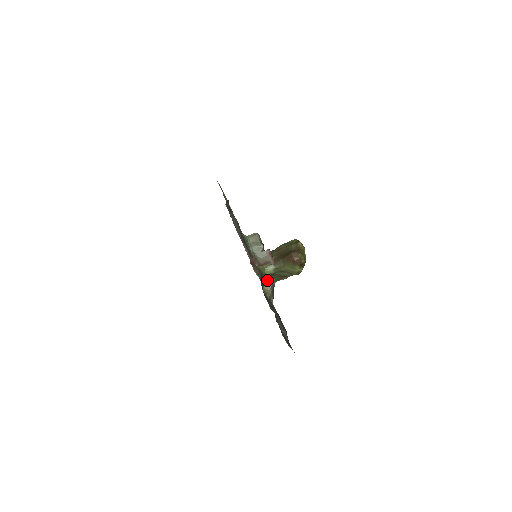
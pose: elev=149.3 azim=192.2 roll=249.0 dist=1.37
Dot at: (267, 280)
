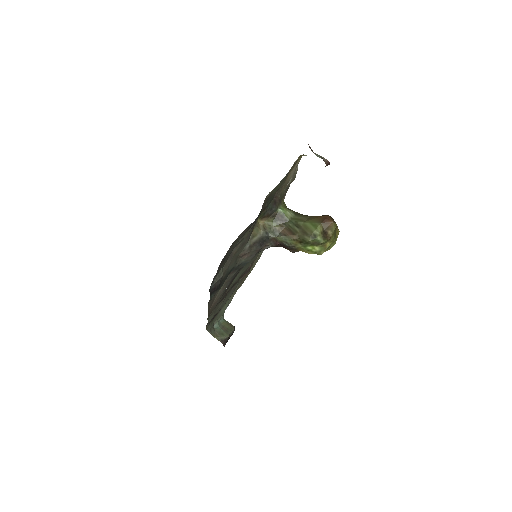
Dot at: (273, 219)
